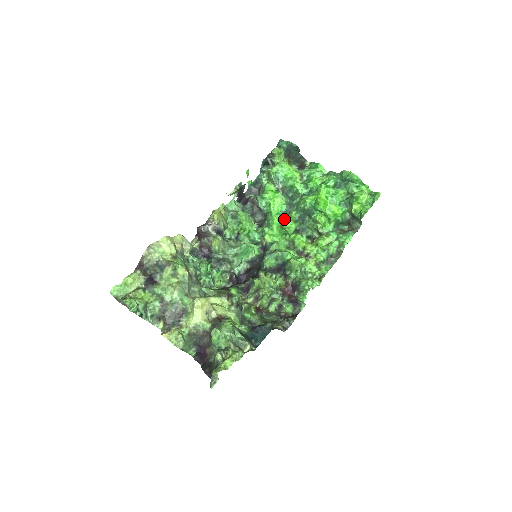
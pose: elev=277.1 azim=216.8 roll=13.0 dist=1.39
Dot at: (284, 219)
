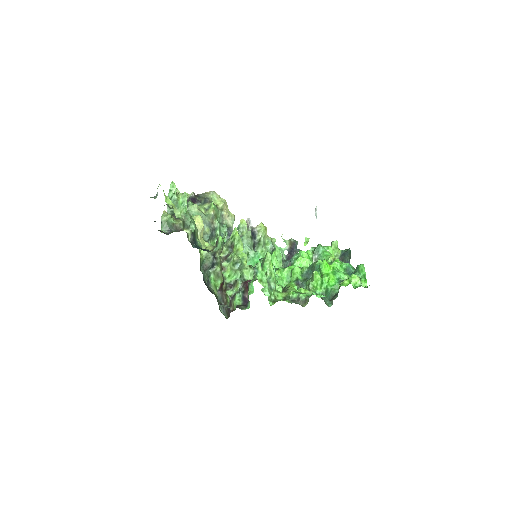
Dot at: occluded
